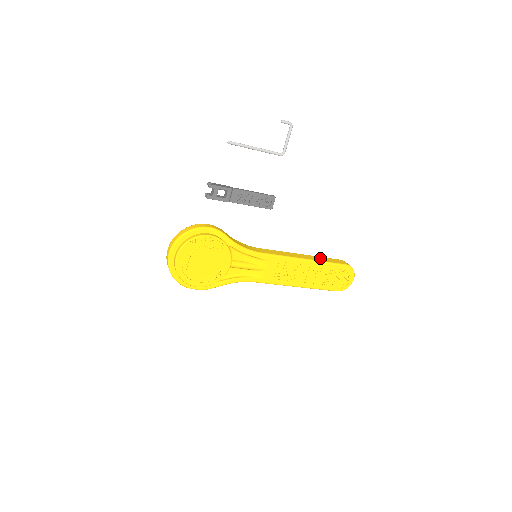
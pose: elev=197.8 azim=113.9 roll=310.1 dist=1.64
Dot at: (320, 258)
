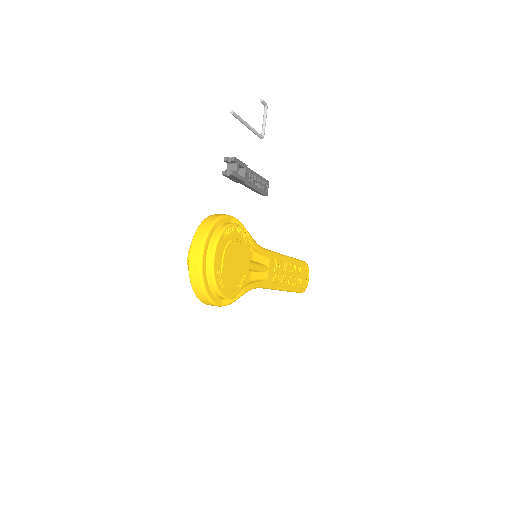
Dot at: occluded
